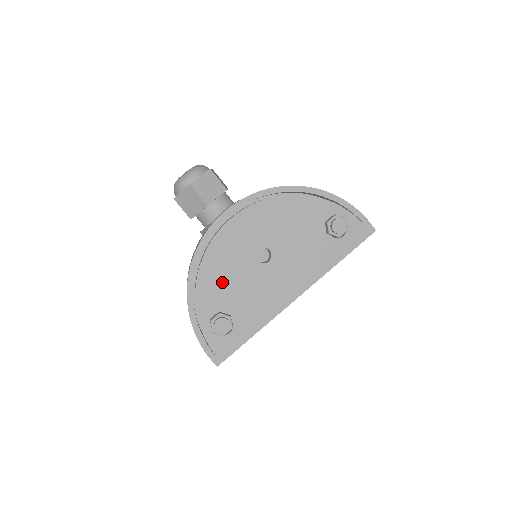
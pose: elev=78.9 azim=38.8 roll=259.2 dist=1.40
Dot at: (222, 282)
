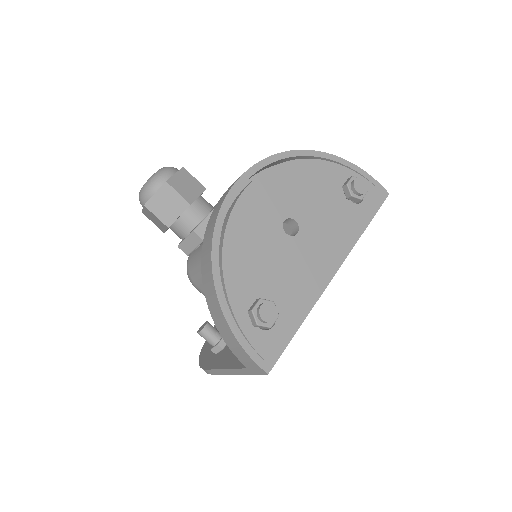
Dot at: (252, 262)
